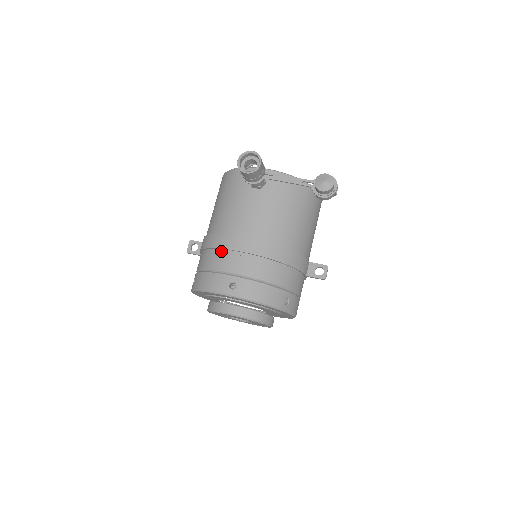
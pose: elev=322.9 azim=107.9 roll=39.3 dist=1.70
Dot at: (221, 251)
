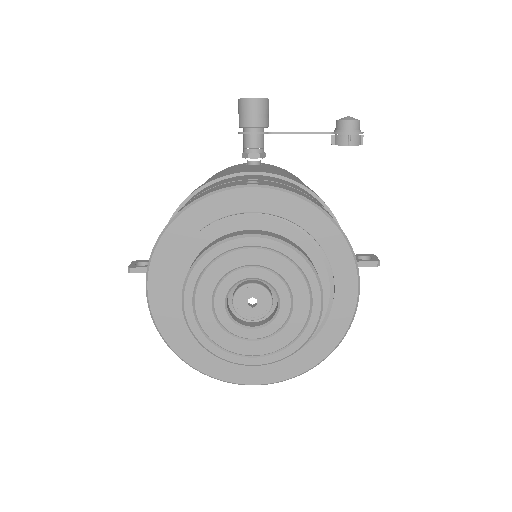
Dot at: (217, 182)
